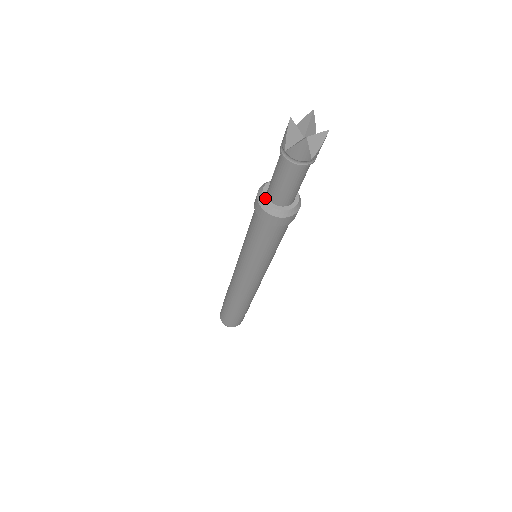
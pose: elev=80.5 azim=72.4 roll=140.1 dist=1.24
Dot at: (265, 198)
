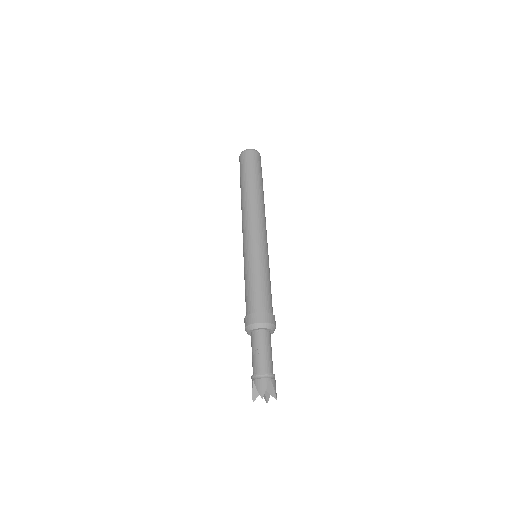
Dot at: (252, 331)
